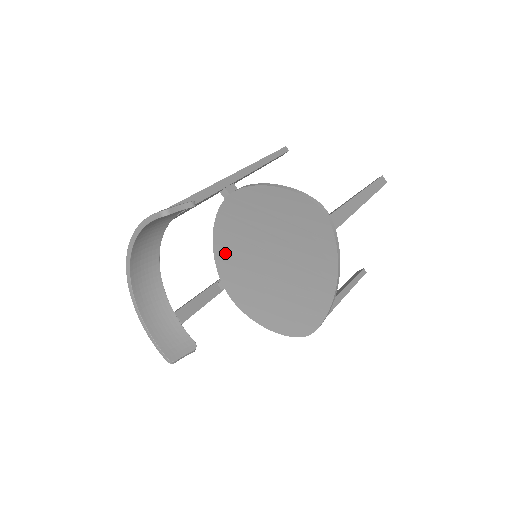
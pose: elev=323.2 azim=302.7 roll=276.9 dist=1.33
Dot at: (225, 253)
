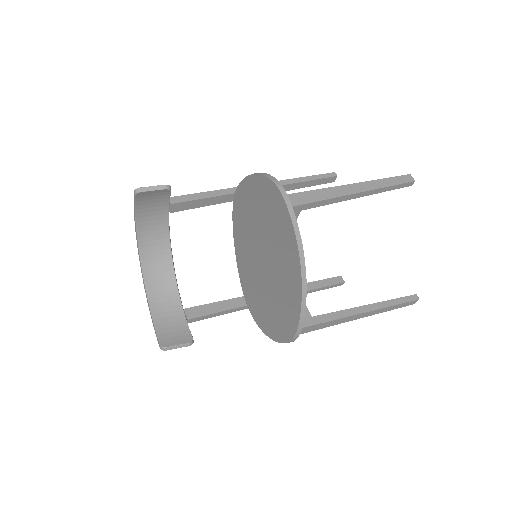
Dot at: (242, 260)
